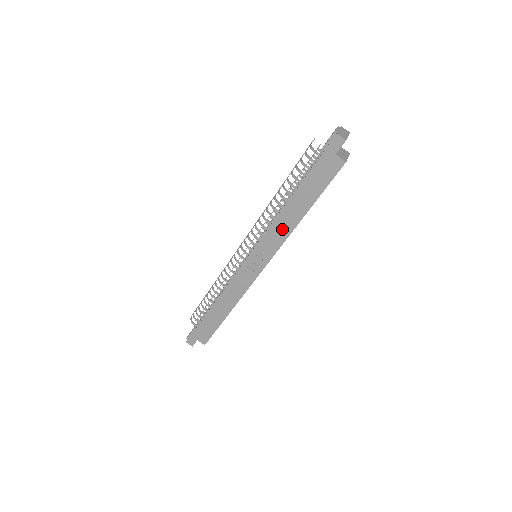
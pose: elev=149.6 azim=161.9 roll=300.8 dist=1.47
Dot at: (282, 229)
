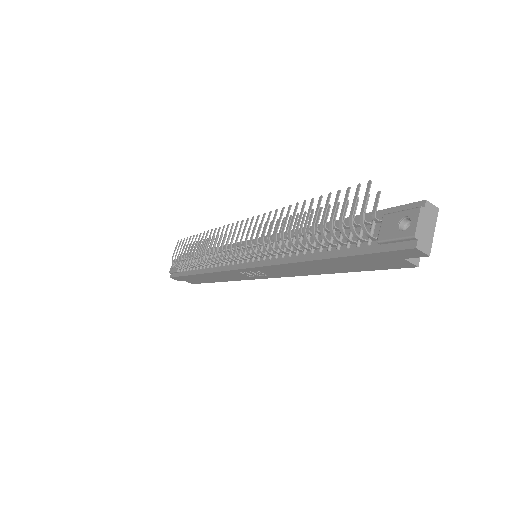
Dot at: (297, 270)
